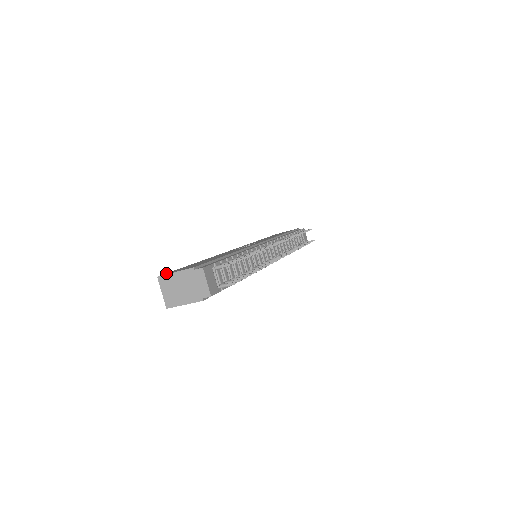
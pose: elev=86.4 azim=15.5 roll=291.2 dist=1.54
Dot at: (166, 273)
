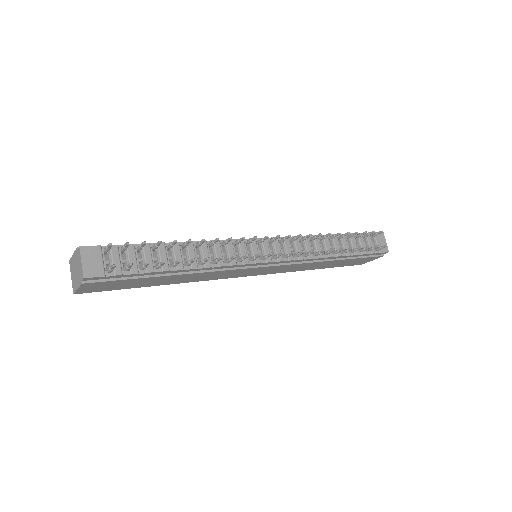
Dot at: occluded
